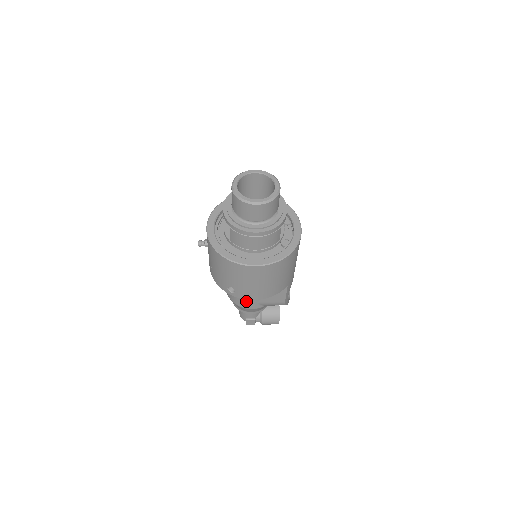
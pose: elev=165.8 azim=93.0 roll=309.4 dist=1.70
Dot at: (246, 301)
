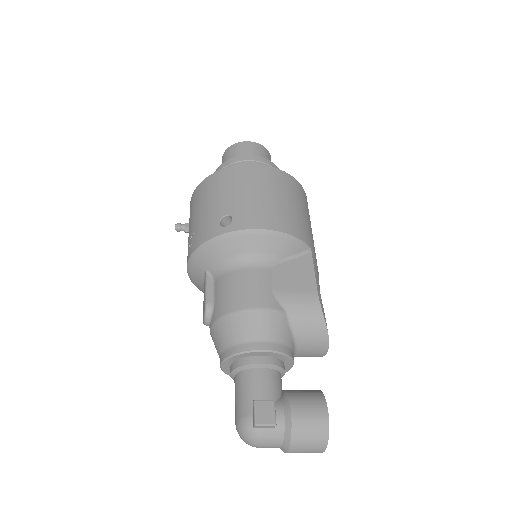
Dot at: (250, 285)
